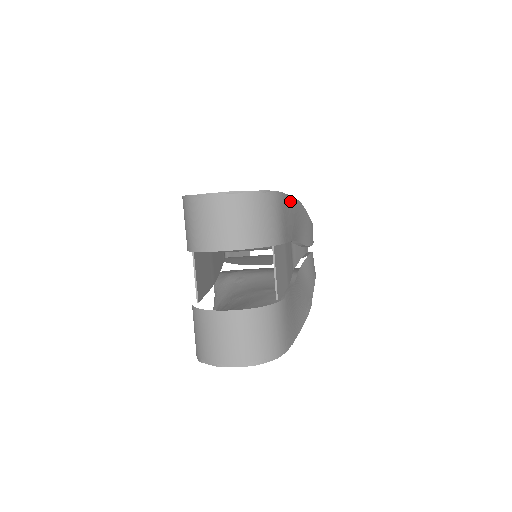
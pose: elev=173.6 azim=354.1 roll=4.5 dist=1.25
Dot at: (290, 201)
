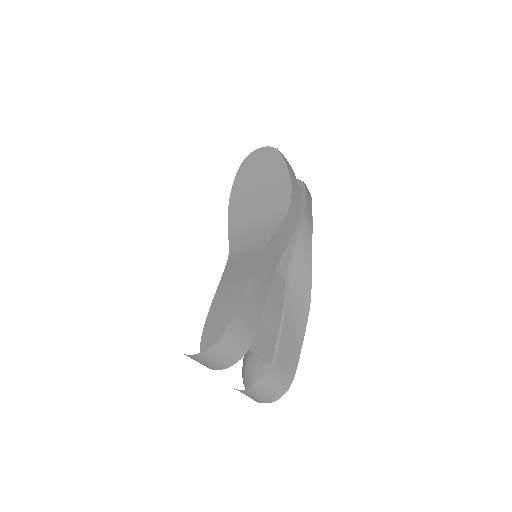
Dot at: (247, 292)
